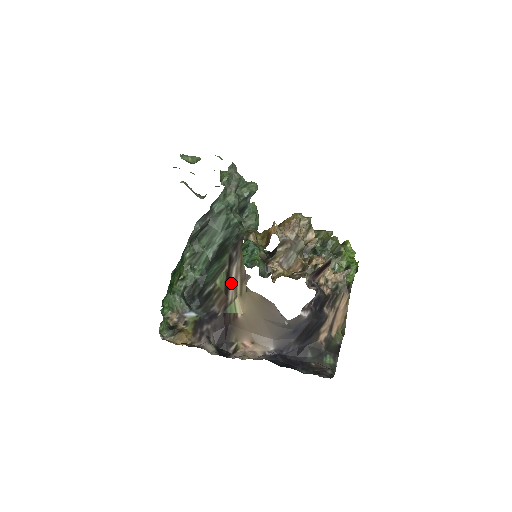
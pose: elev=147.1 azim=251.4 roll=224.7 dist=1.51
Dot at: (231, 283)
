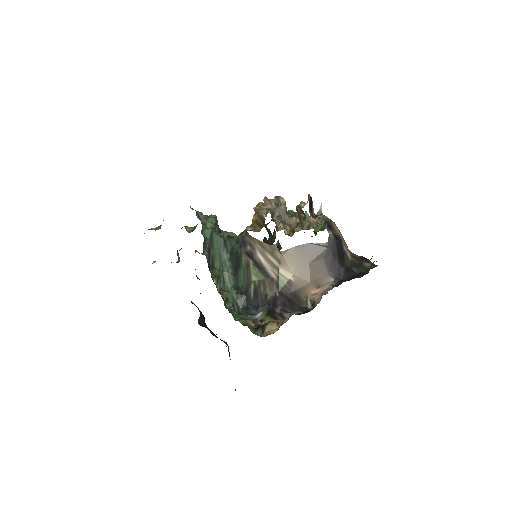
Dot at: (265, 266)
